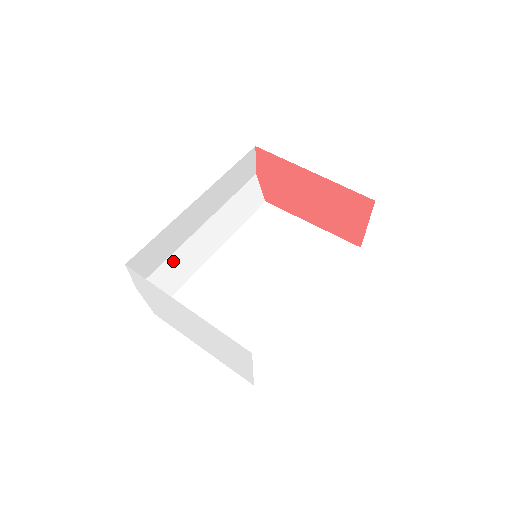
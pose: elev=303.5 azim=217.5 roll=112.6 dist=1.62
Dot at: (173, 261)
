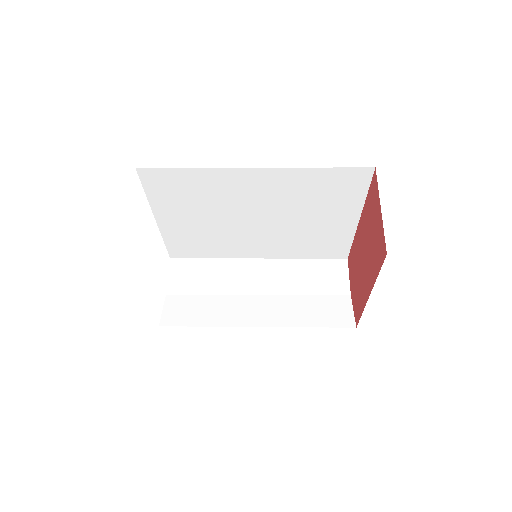
Dot at: (211, 301)
